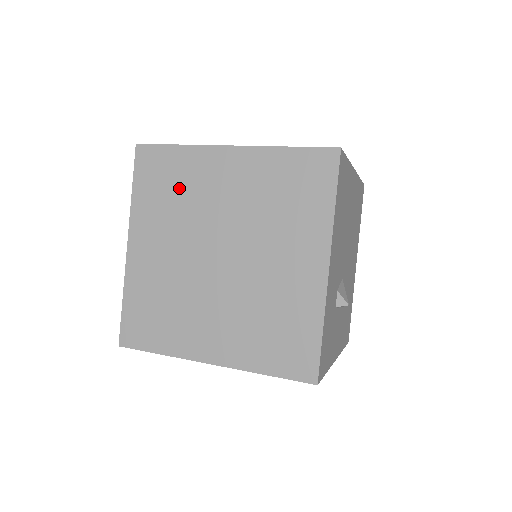
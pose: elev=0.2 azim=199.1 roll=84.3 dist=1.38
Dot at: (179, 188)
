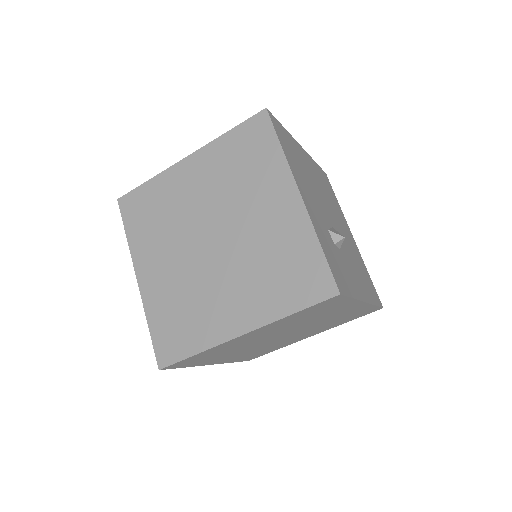
Dot at: (161, 210)
